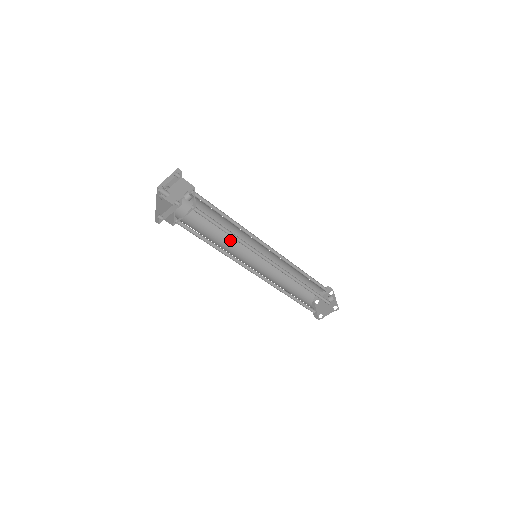
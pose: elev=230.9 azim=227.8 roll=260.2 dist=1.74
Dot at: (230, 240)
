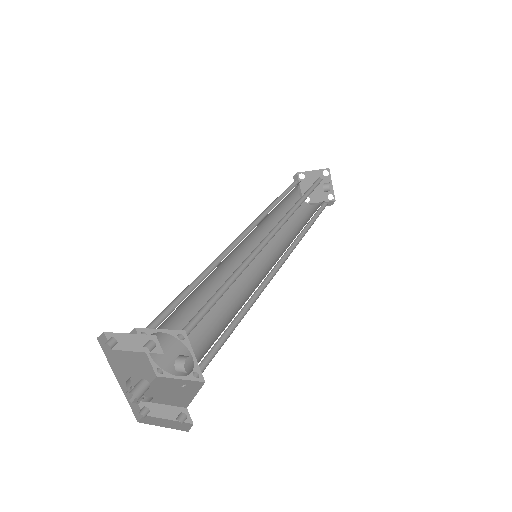
Dot at: (219, 264)
